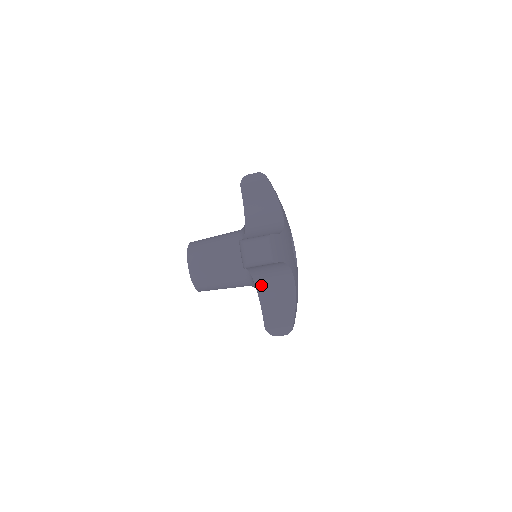
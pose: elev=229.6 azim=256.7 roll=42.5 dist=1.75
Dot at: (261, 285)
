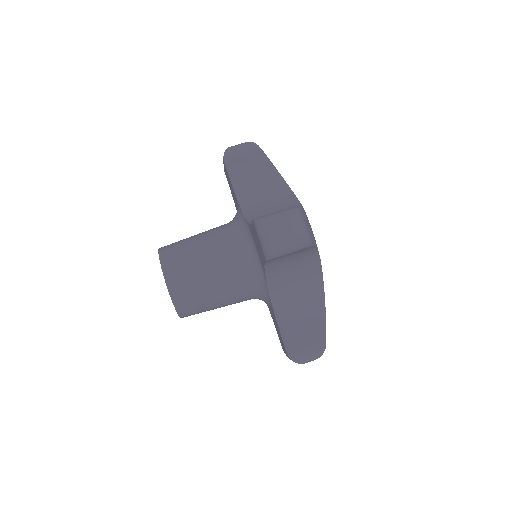
Dot at: (252, 213)
